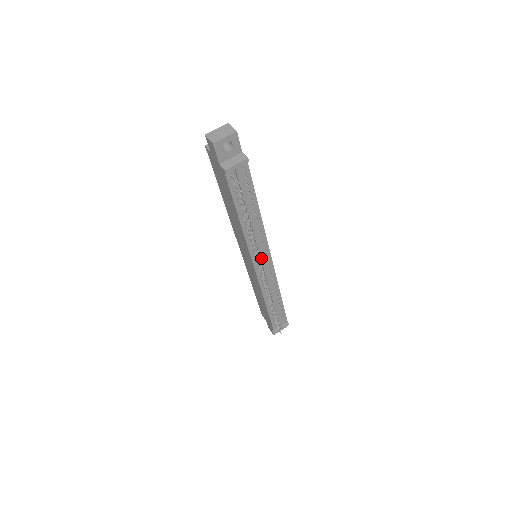
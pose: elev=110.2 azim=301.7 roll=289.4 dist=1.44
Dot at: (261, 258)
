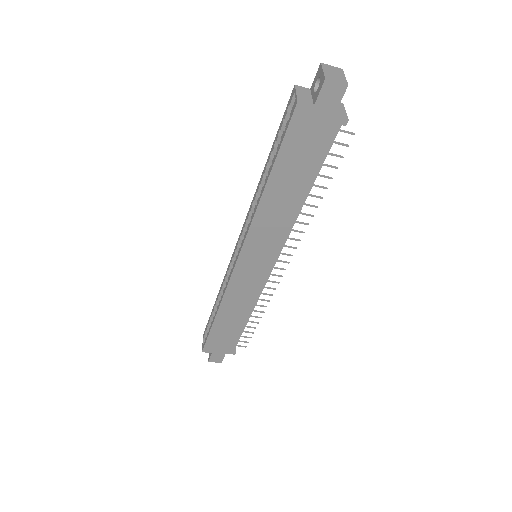
Dot at: occluded
